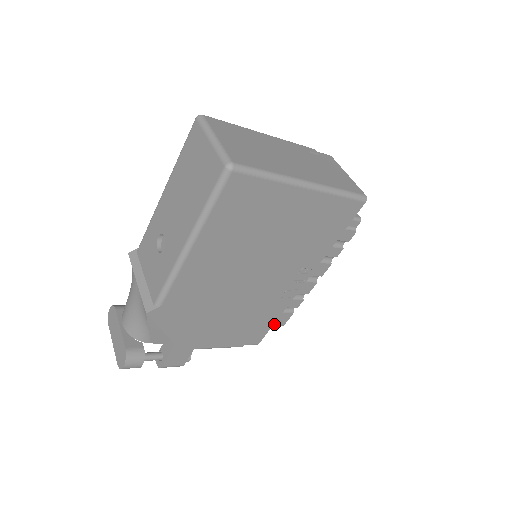
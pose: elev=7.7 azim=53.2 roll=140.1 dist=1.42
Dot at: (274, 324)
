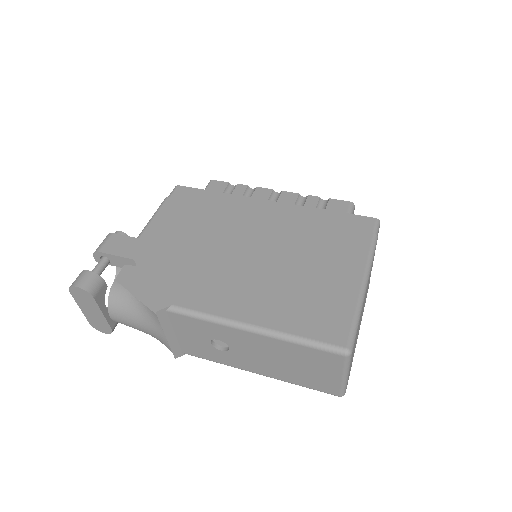
Dot at: occluded
